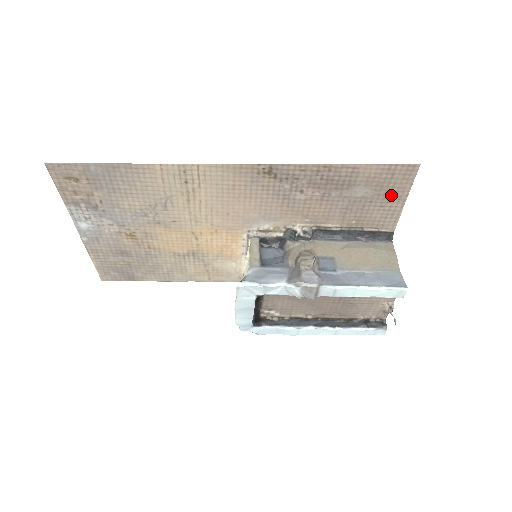
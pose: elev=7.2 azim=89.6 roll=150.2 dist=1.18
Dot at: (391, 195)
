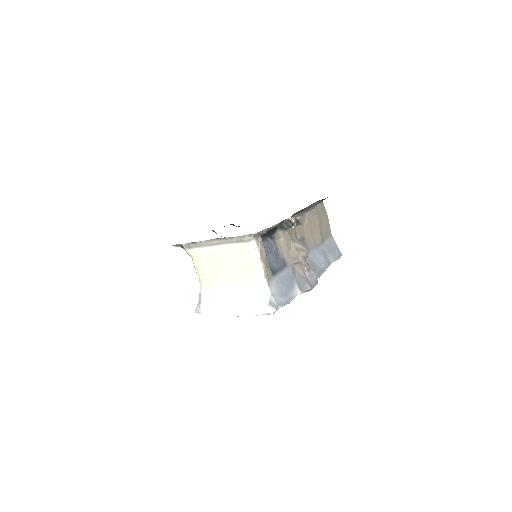
Dot at: occluded
